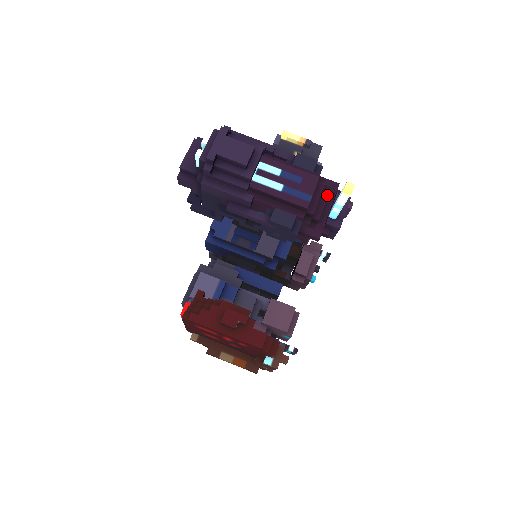
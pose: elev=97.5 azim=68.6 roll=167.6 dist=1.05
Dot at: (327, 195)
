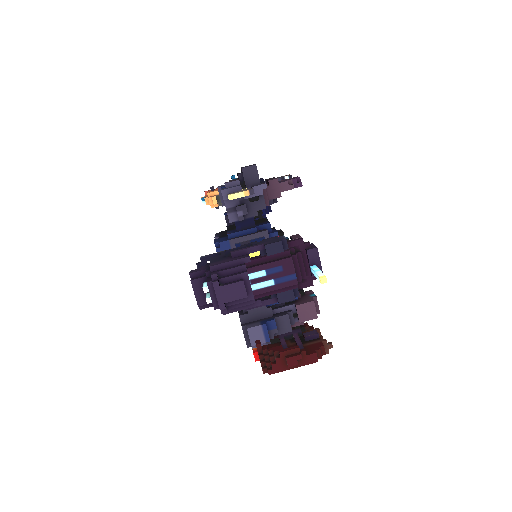
Dot at: (301, 257)
